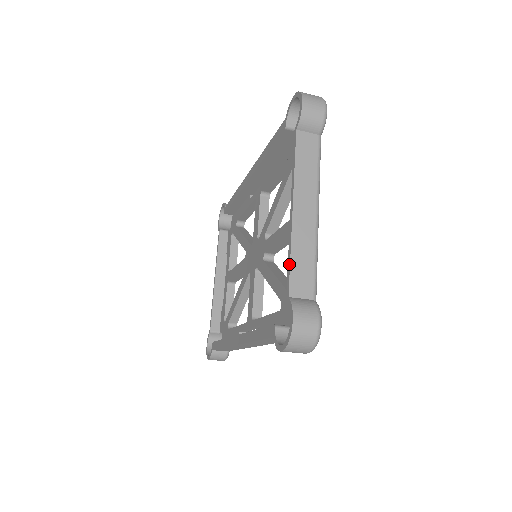
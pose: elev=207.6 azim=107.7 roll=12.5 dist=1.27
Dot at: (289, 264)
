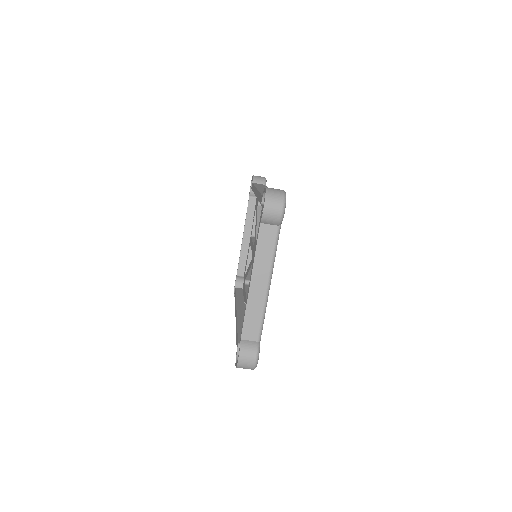
Dot at: (244, 319)
